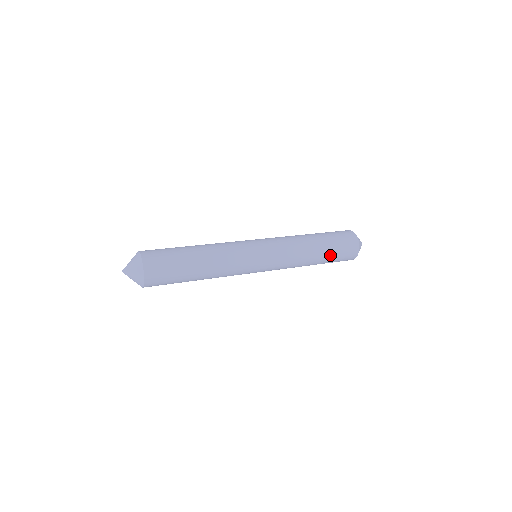
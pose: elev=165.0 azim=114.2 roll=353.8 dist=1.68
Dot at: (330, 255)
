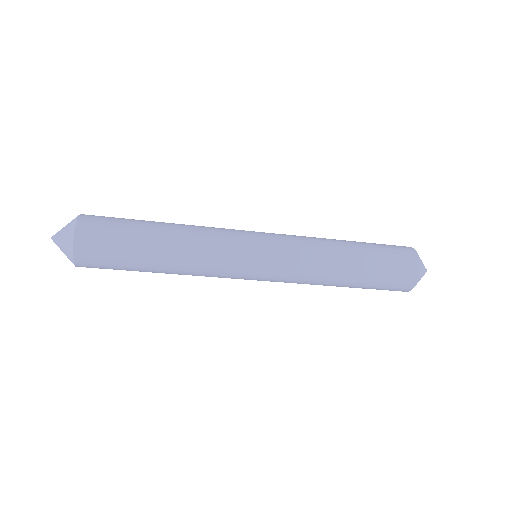
Dot at: (367, 283)
